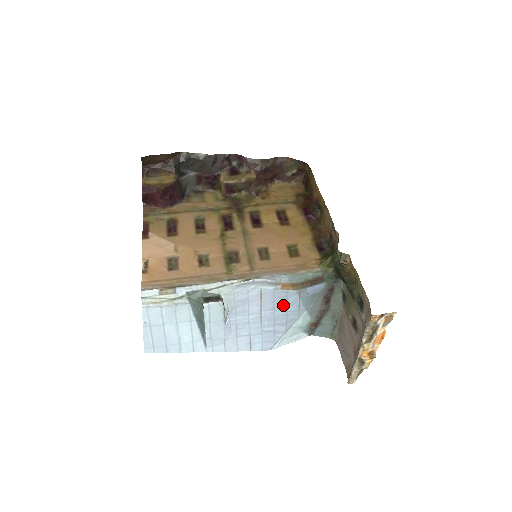
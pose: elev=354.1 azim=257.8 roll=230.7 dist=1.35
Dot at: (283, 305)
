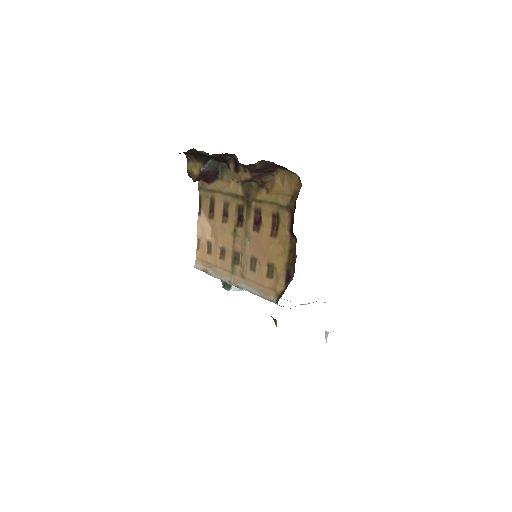
Dot at: occluded
